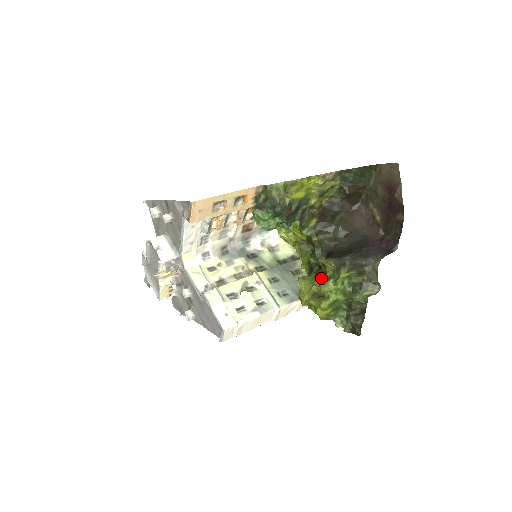
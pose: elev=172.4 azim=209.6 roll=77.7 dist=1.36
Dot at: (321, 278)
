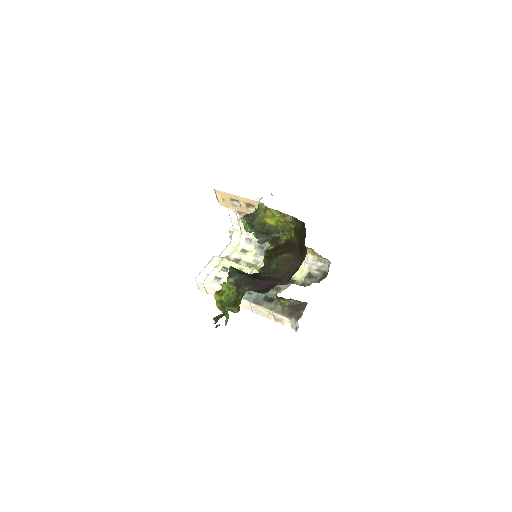
Dot at: occluded
